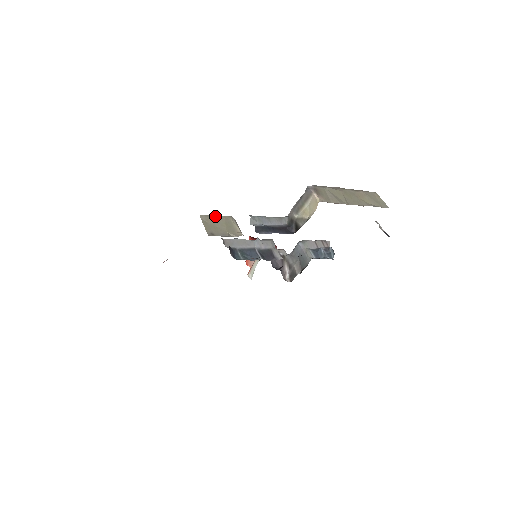
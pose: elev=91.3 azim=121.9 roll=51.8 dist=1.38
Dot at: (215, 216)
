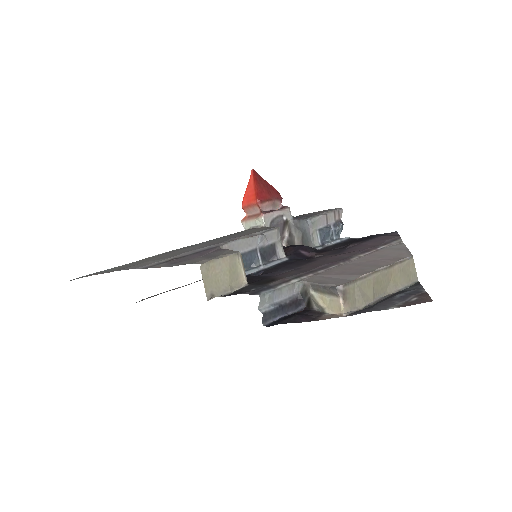
Dot at: (218, 260)
